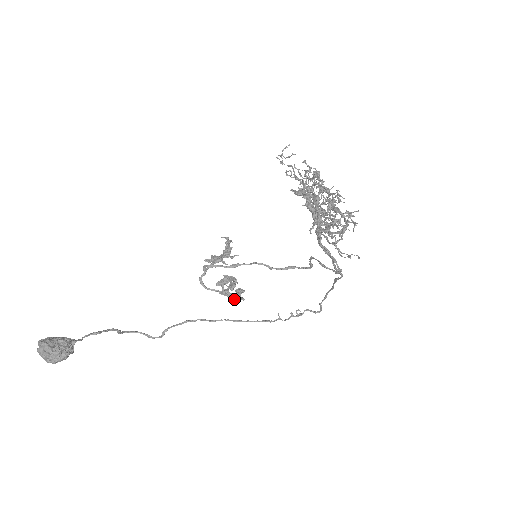
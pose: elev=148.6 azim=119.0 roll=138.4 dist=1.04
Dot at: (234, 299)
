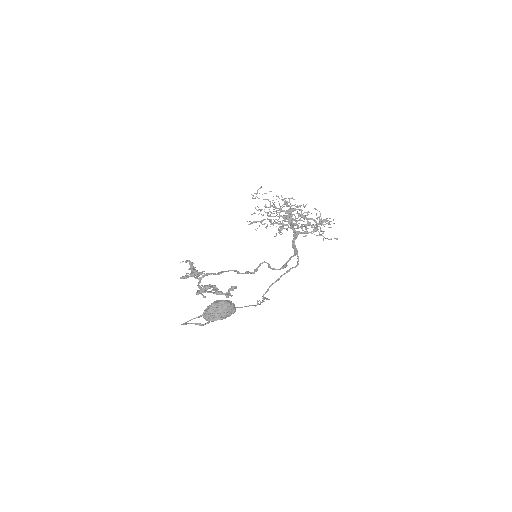
Dot at: (228, 296)
